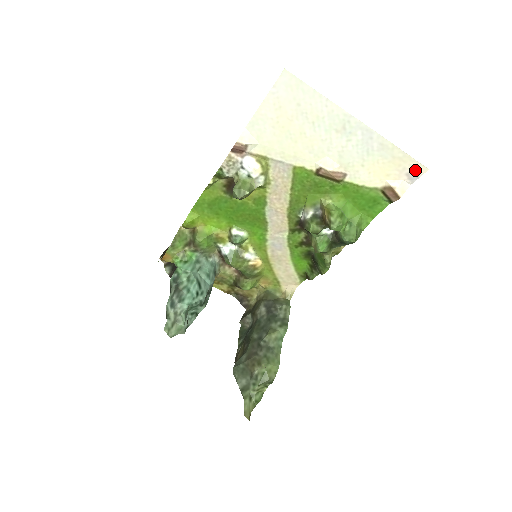
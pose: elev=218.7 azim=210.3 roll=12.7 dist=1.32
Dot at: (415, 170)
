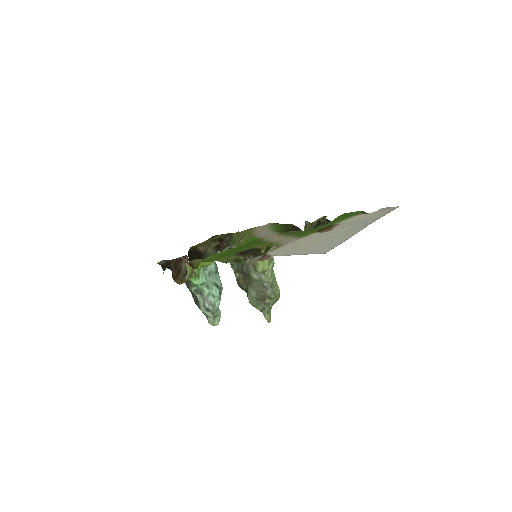
Dot at: (390, 209)
